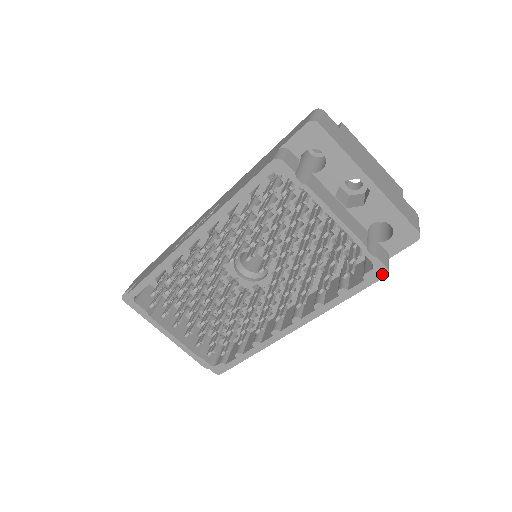
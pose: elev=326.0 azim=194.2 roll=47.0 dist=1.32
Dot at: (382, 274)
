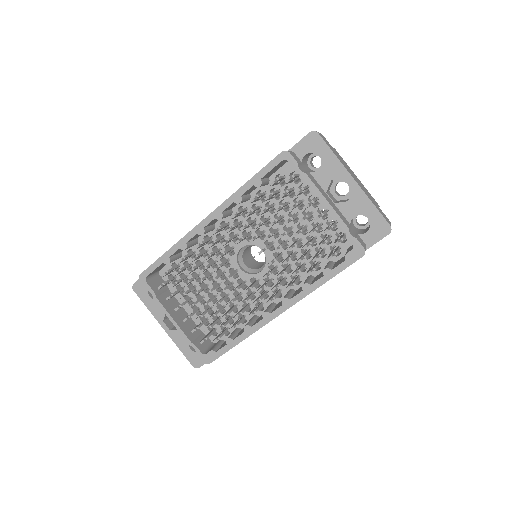
Dot at: (360, 254)
